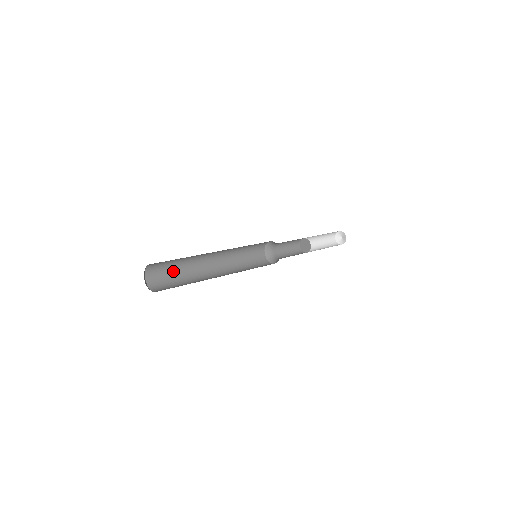
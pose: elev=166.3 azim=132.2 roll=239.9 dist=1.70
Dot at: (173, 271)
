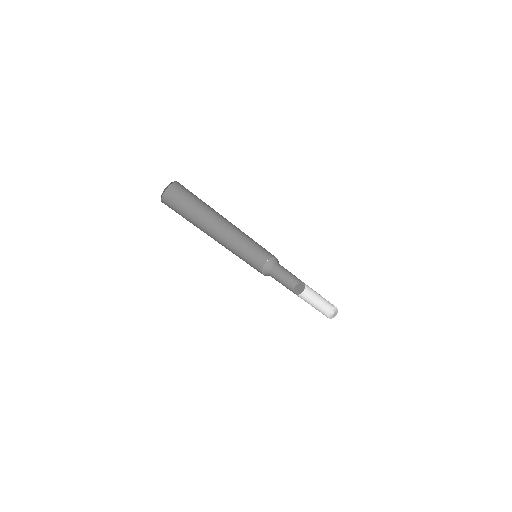
Dot at: (184, 216)
